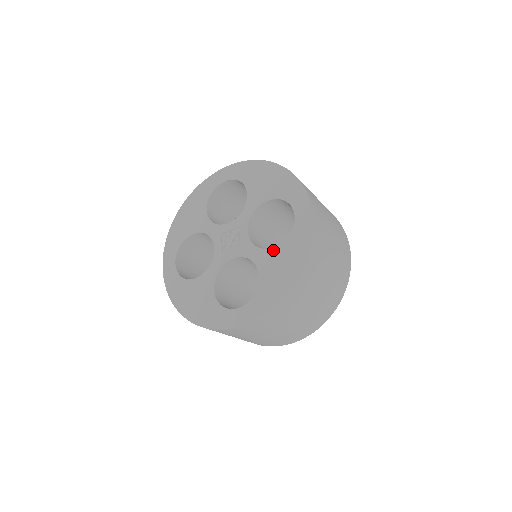
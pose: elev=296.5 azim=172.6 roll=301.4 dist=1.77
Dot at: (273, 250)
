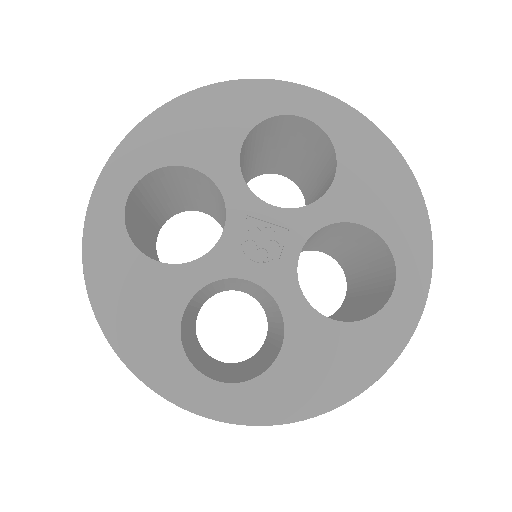
Dot at: (328, 323)
